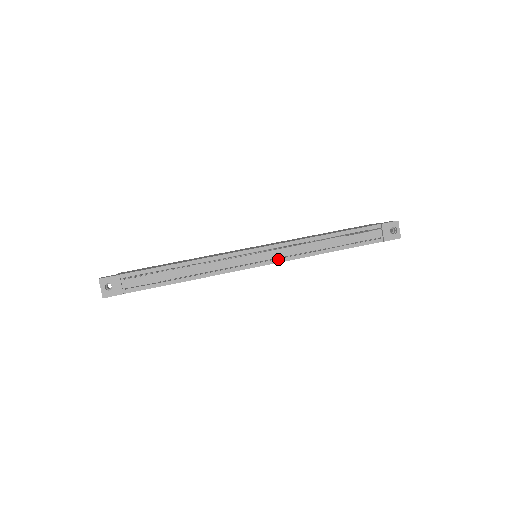
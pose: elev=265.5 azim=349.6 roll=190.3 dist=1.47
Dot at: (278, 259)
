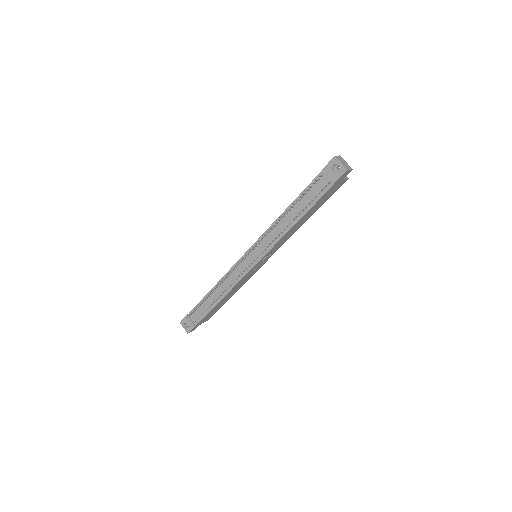
Dot at: (263, 252)
